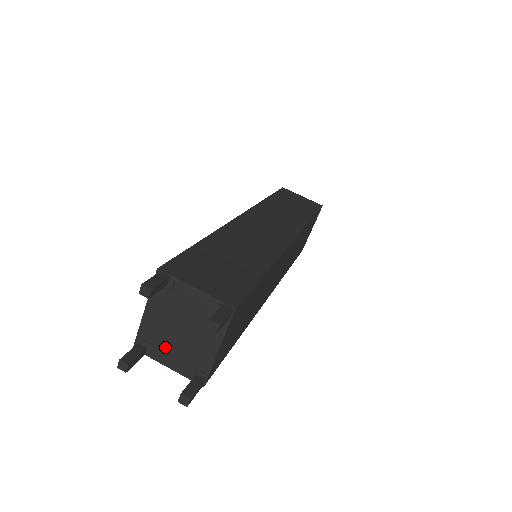
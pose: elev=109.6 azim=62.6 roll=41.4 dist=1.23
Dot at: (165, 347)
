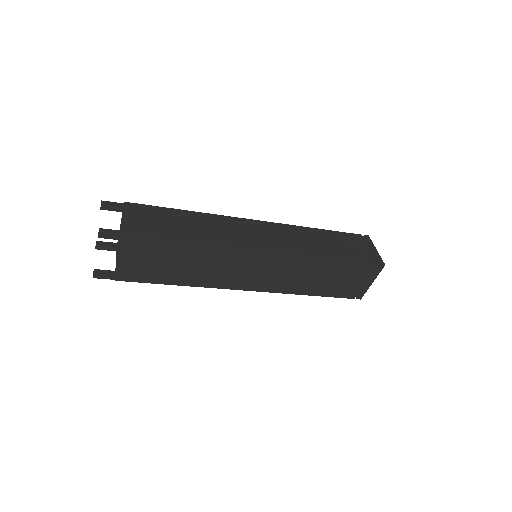
Dot at: occluded
